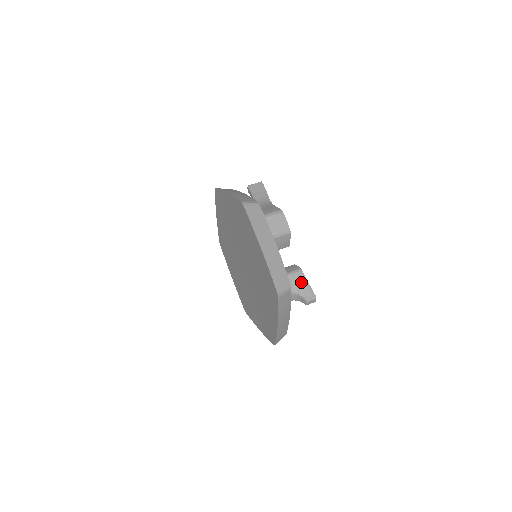
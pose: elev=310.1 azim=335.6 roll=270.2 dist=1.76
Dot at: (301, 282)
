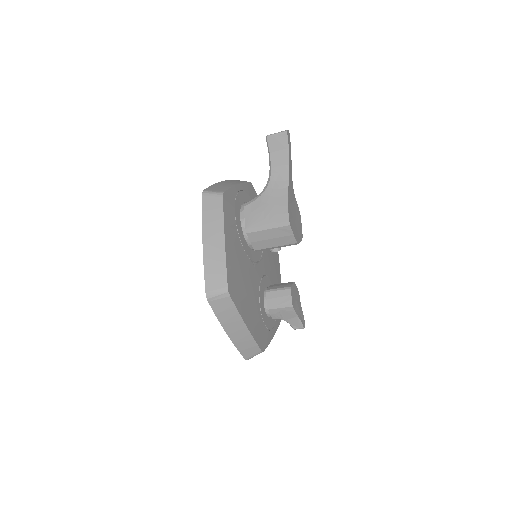
Dot at: (290, 315)
